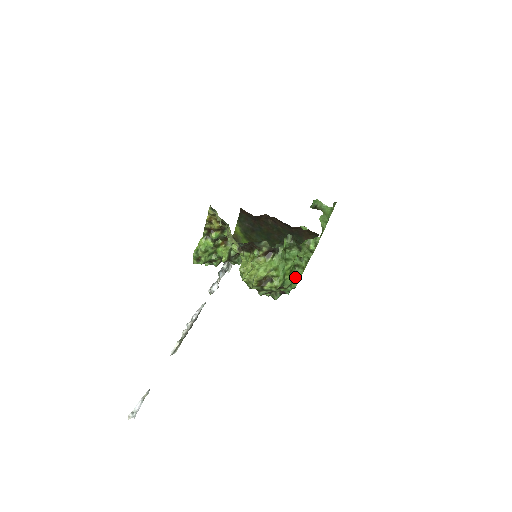
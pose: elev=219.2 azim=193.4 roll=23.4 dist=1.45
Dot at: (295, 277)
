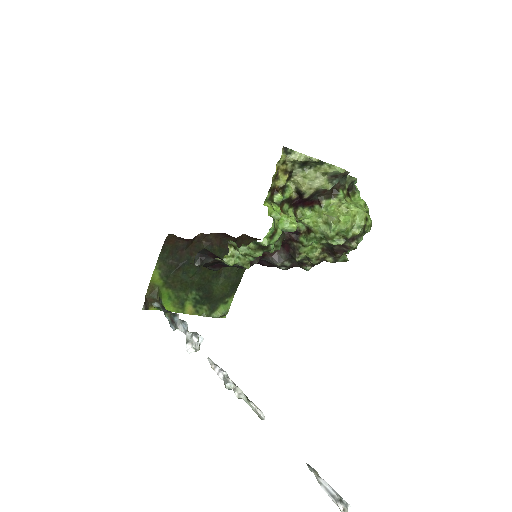
Dot at: occluded
